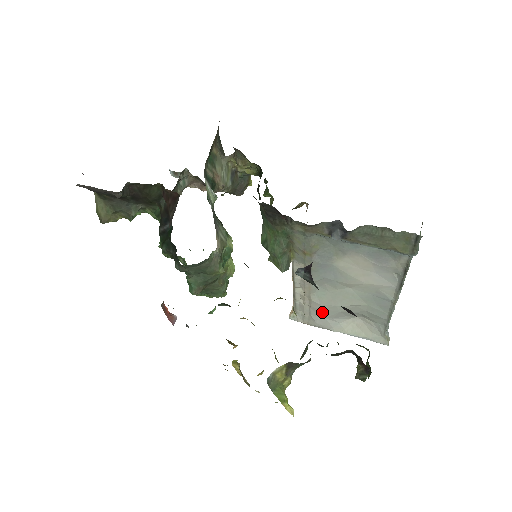
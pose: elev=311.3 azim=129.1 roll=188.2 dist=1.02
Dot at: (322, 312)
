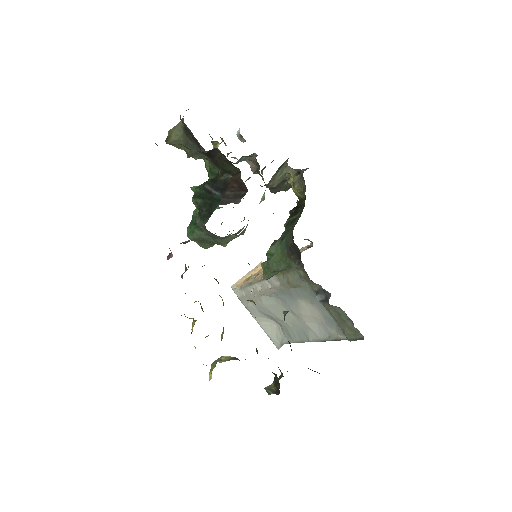
Dot at: (259, 306)
